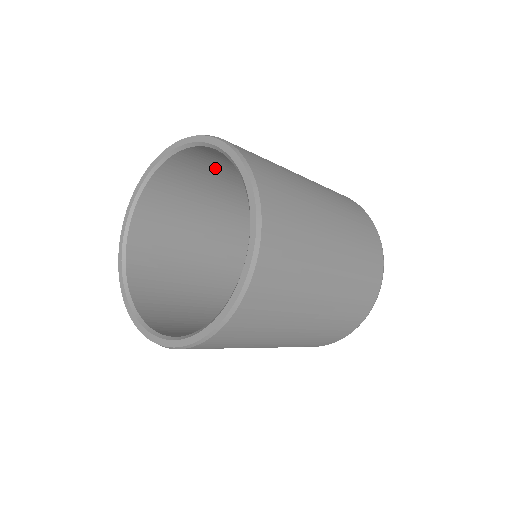
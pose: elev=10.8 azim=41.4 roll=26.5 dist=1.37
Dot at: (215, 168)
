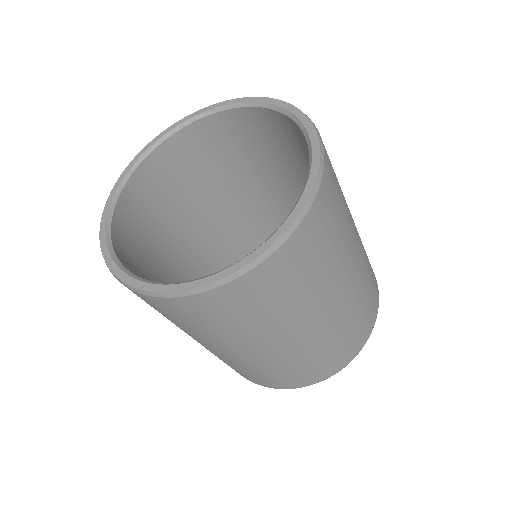
Dot at: (285, 150)
